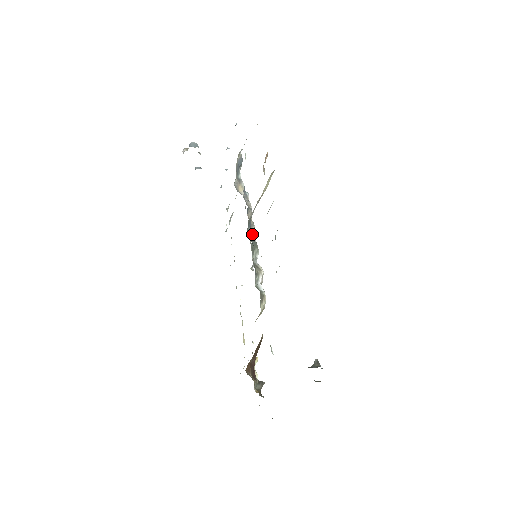
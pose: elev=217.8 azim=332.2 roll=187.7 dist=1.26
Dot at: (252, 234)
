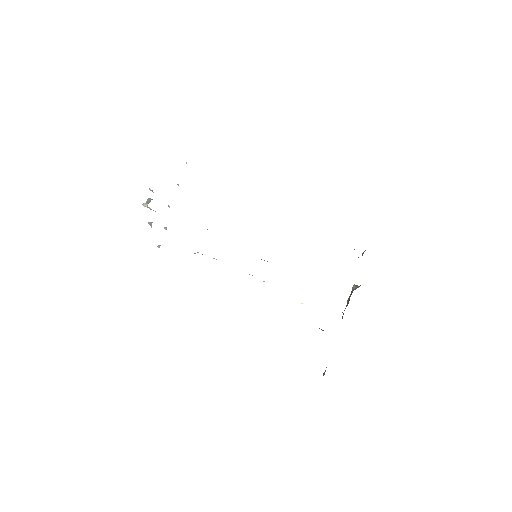
Dot at: occluded
